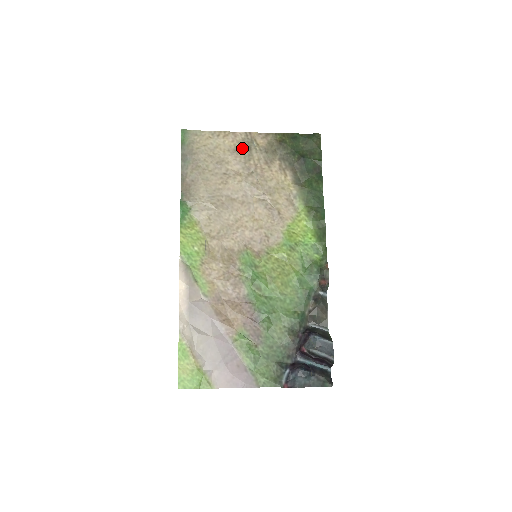
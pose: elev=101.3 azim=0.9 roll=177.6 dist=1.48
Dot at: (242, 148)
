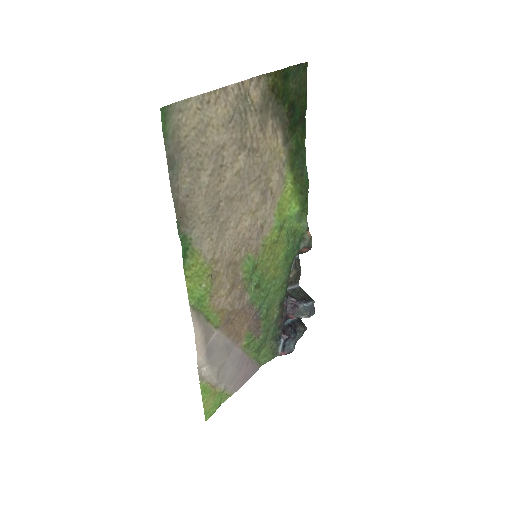
Dot at: (237, 114)
